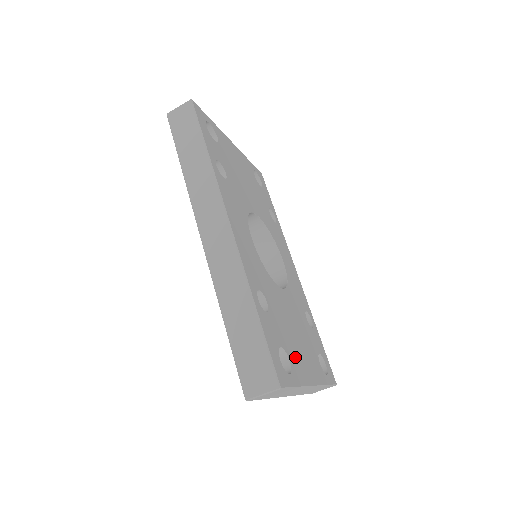
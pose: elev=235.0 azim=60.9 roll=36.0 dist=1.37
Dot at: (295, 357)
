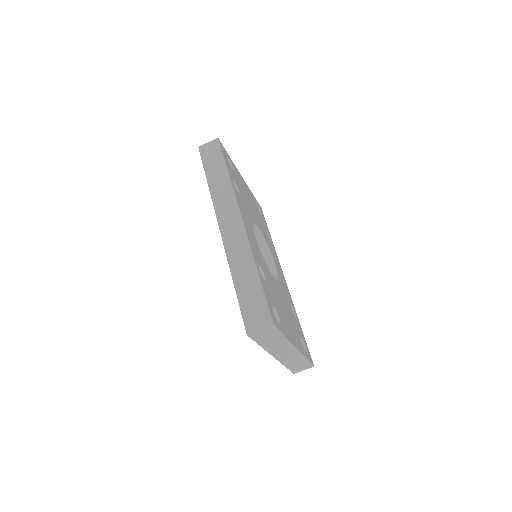
Dot at: (283, 321)
